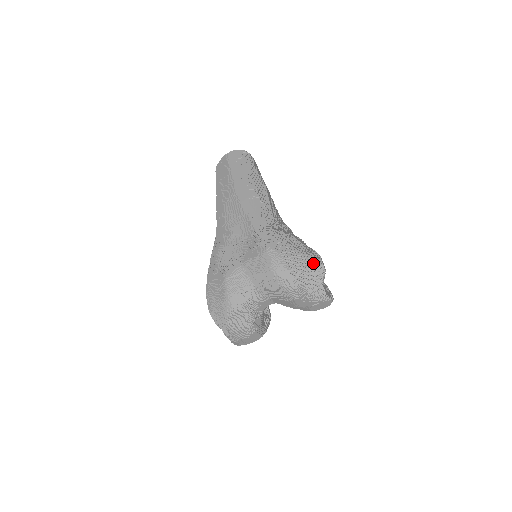
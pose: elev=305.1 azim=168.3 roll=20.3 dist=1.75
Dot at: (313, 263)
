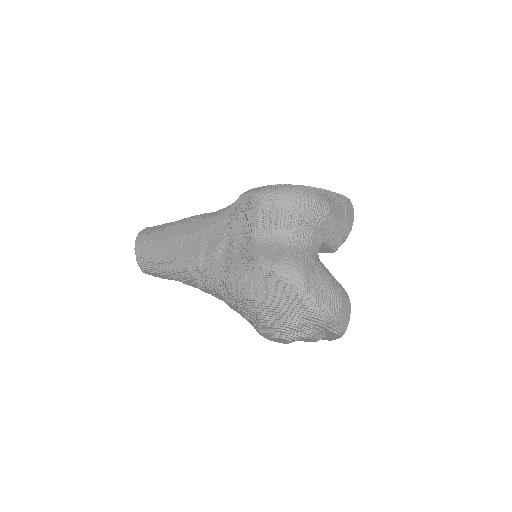
Dot at: occluded
